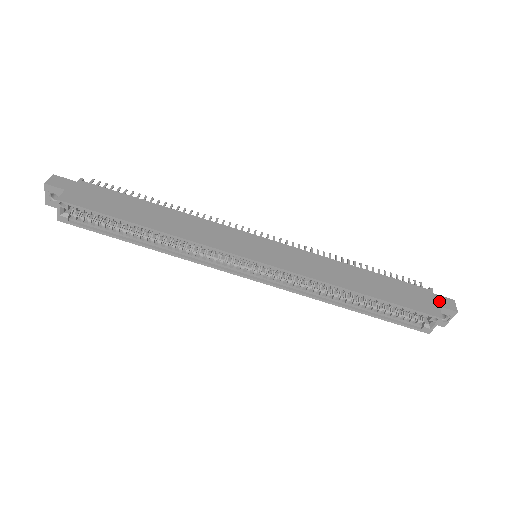
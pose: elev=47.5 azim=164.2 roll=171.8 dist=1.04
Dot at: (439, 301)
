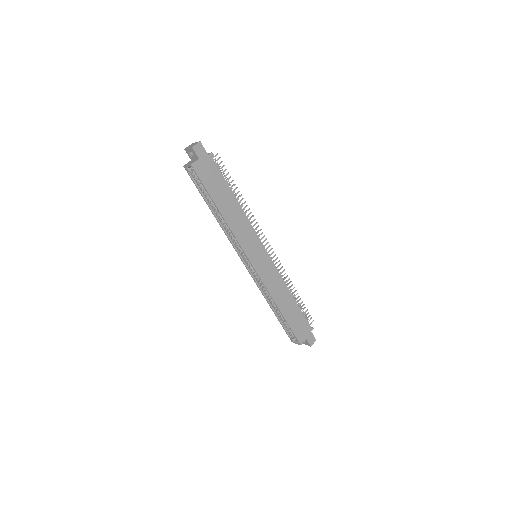
Dot at: (309, 336)
